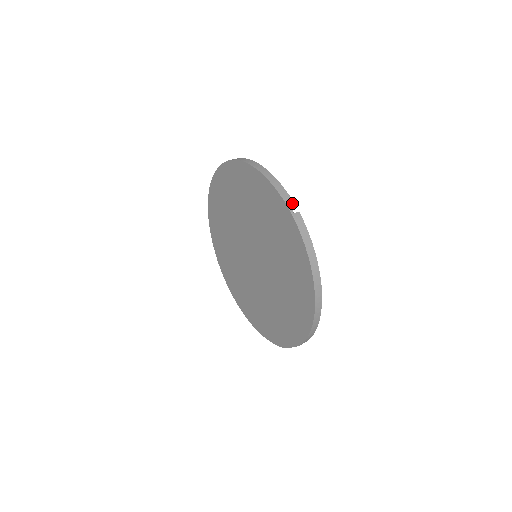
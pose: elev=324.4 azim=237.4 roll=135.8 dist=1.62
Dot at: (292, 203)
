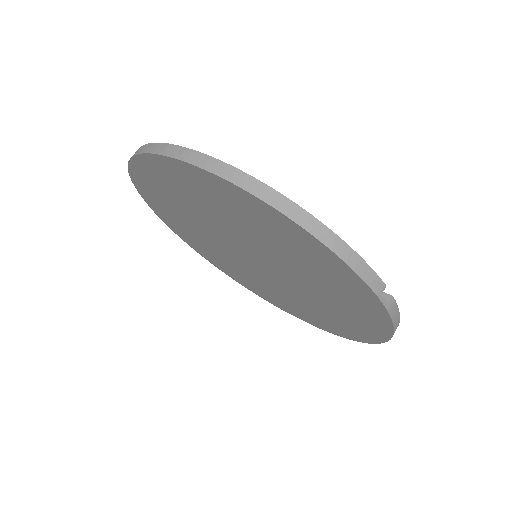
Dot at: (383, 287)
